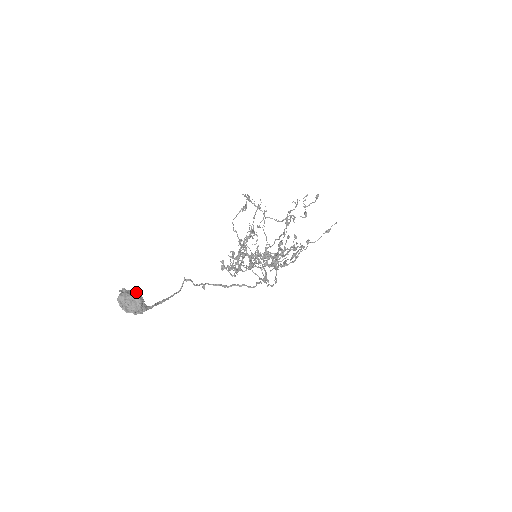
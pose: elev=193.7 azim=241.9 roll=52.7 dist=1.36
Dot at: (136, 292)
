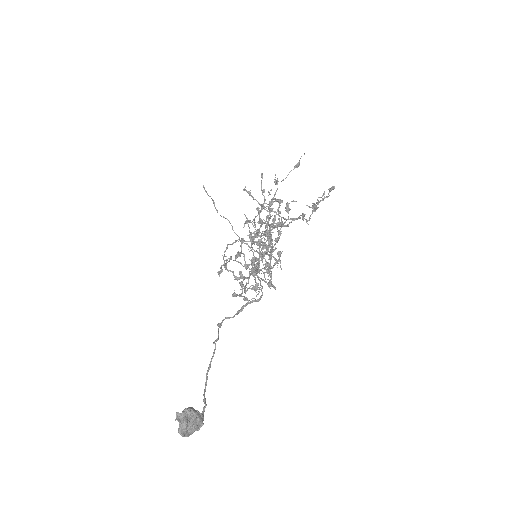
Dot at: (193, 413)
